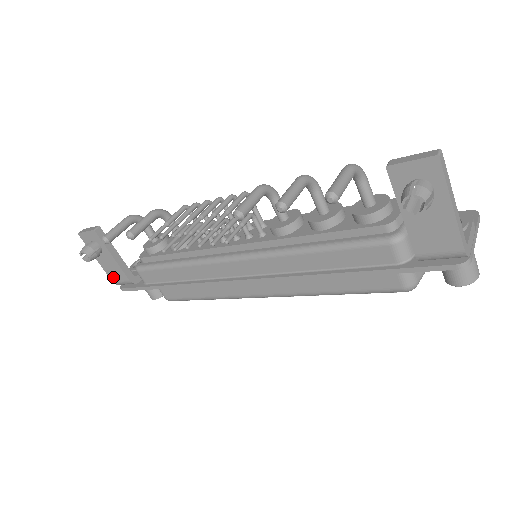
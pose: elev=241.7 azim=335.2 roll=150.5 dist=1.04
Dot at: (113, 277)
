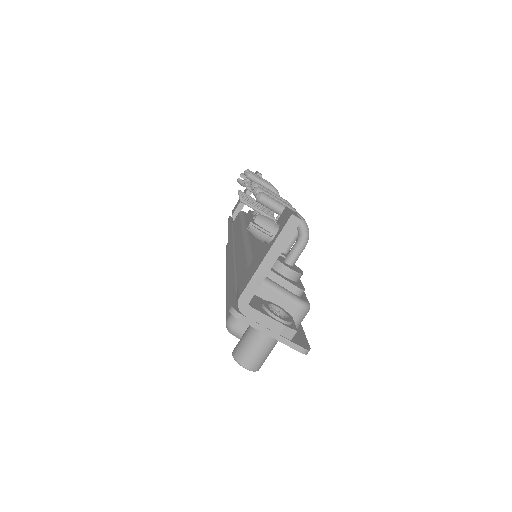
Dot at: occluded
